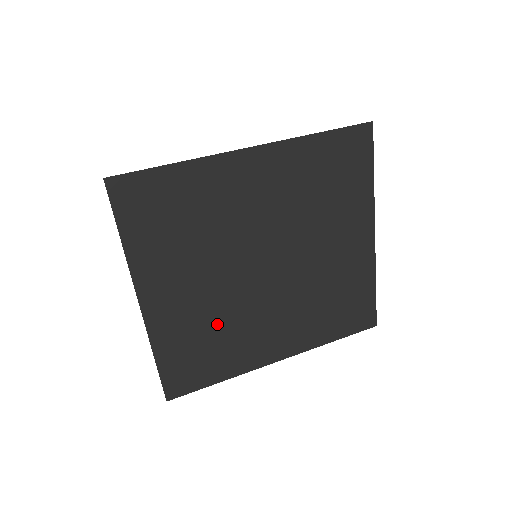
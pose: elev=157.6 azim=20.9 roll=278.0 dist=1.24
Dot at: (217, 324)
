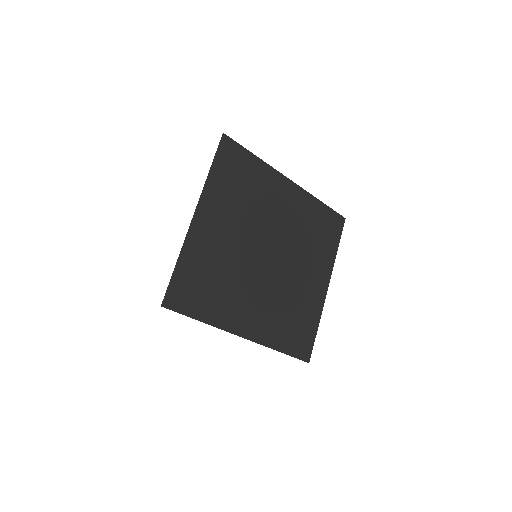
Dot at: (225, 271)
